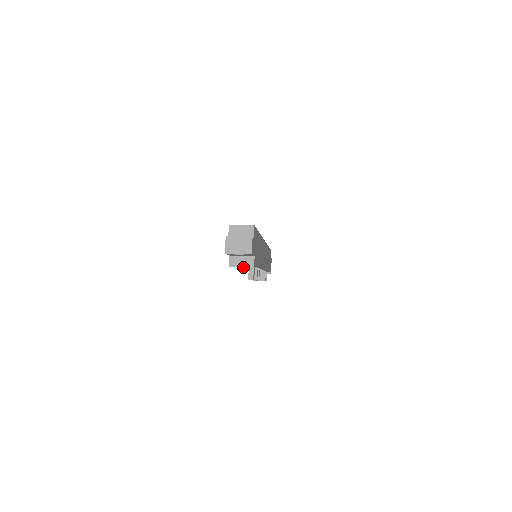
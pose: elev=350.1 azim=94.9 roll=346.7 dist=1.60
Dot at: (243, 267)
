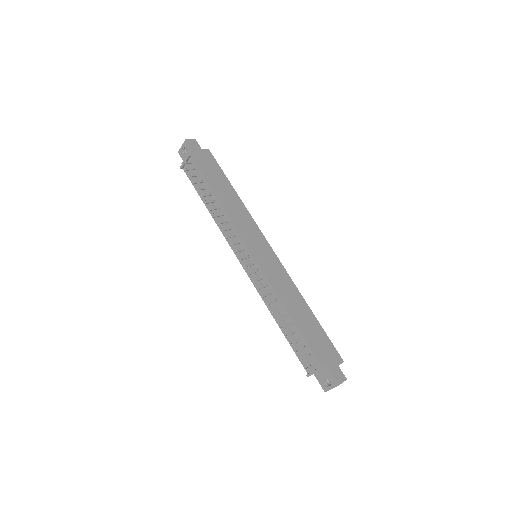
Dot at: (185, 161)
